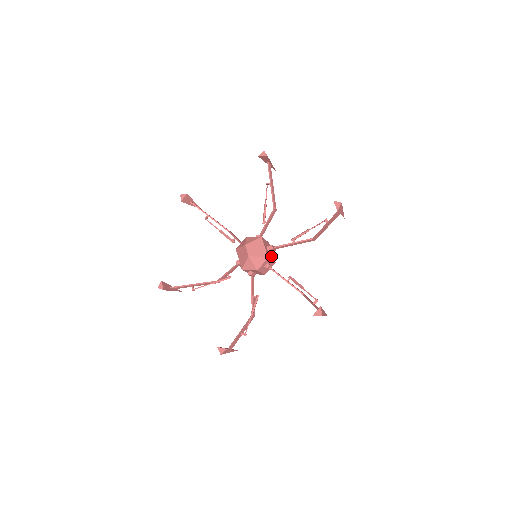
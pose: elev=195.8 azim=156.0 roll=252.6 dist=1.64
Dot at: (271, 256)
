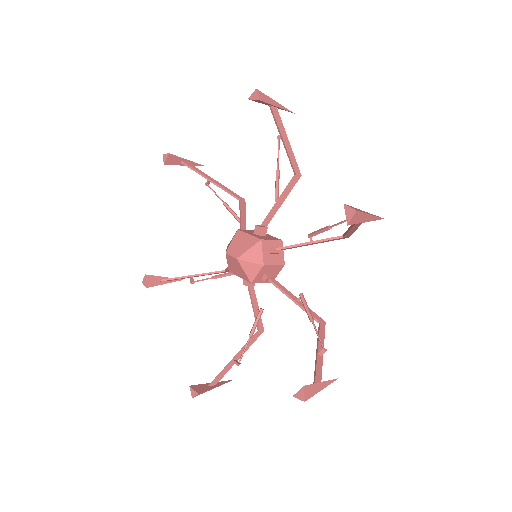
Dot at: (268, 238)
